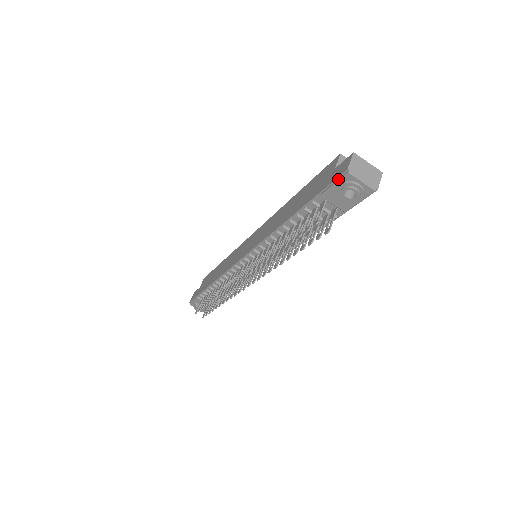
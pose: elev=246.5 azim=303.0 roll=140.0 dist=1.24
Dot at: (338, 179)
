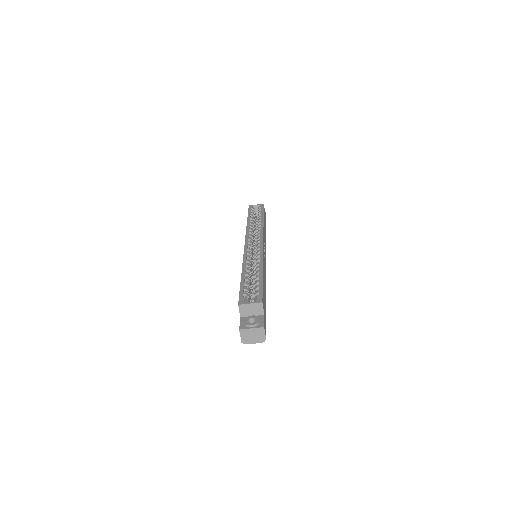
Dot at: occluded
